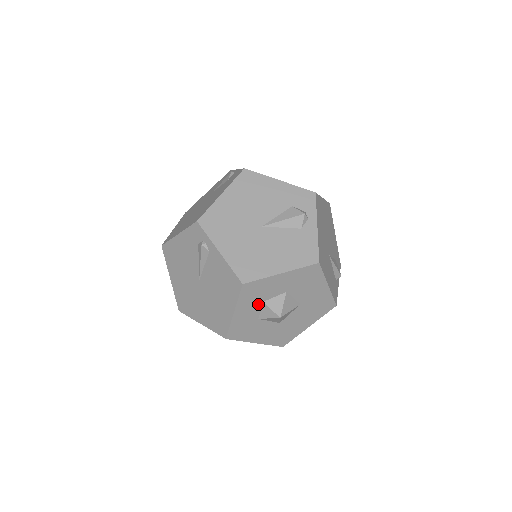
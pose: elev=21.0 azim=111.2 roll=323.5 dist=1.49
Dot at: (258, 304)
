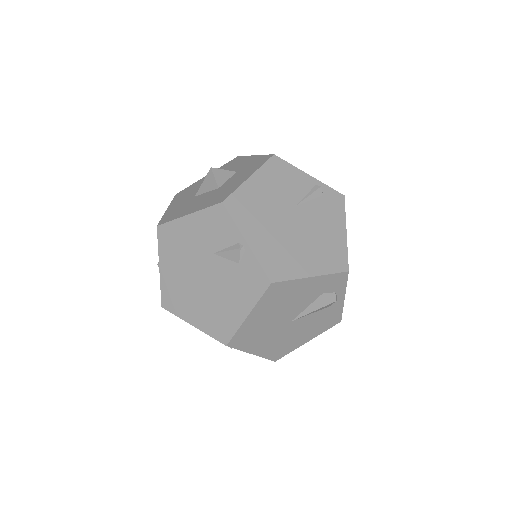
Dot at: occluded
